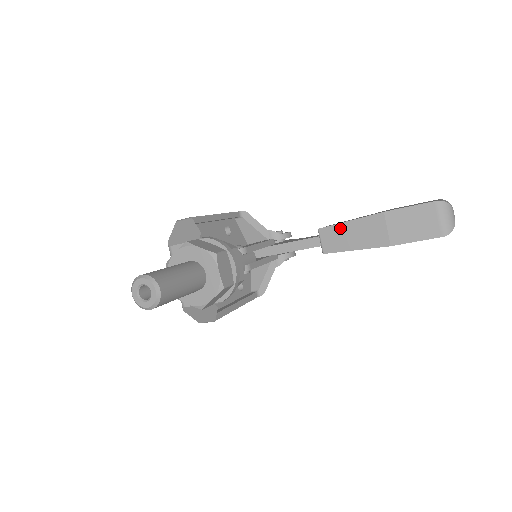
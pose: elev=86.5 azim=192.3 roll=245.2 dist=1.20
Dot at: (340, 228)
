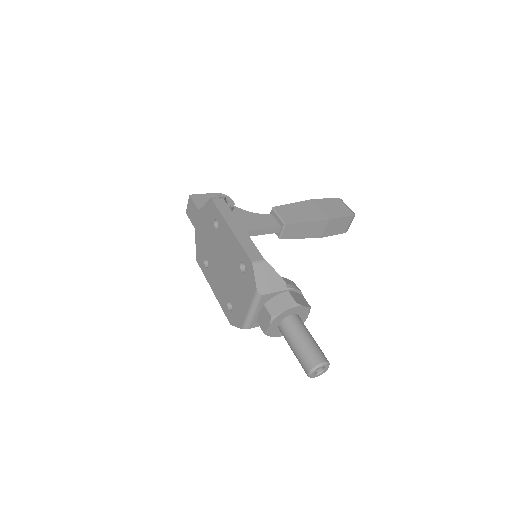
Dot at: (300, 225)
